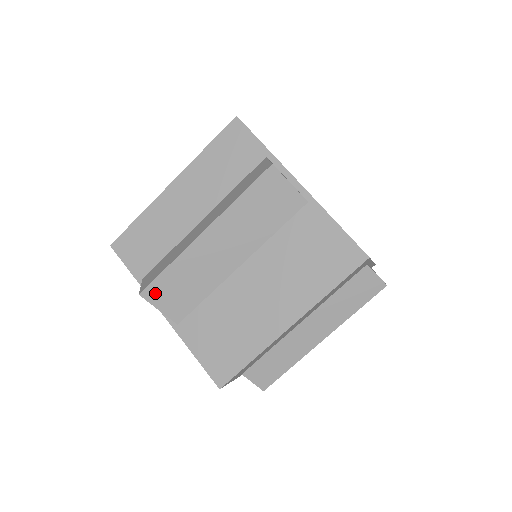
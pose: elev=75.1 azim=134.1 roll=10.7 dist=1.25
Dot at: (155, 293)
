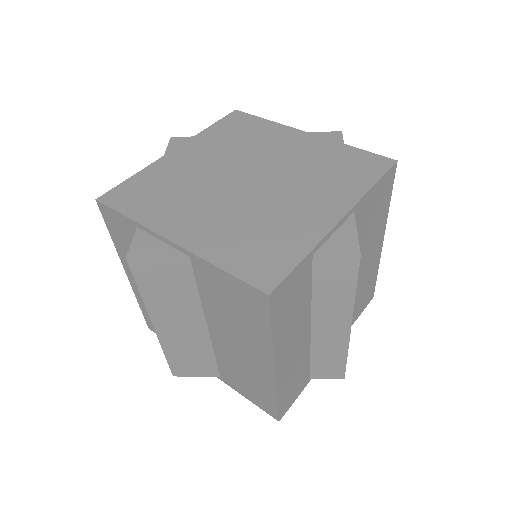
Dot at: (180, 371)
